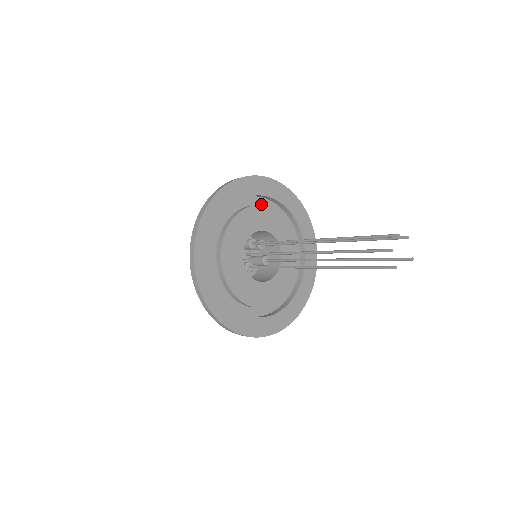
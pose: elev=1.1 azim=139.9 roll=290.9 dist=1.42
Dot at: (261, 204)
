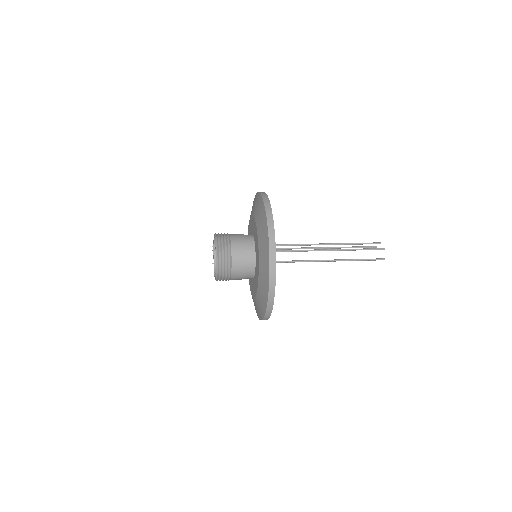
Dot at: occluded
